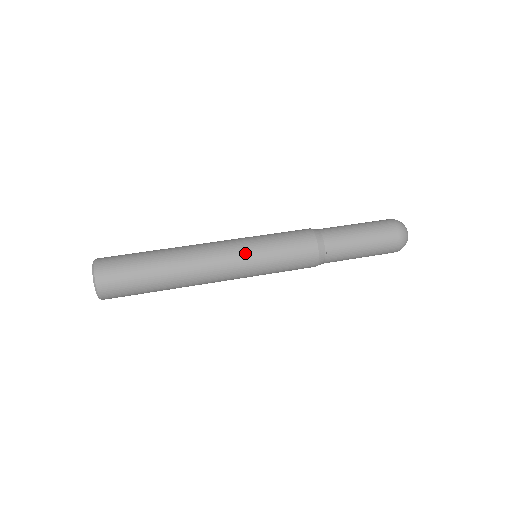
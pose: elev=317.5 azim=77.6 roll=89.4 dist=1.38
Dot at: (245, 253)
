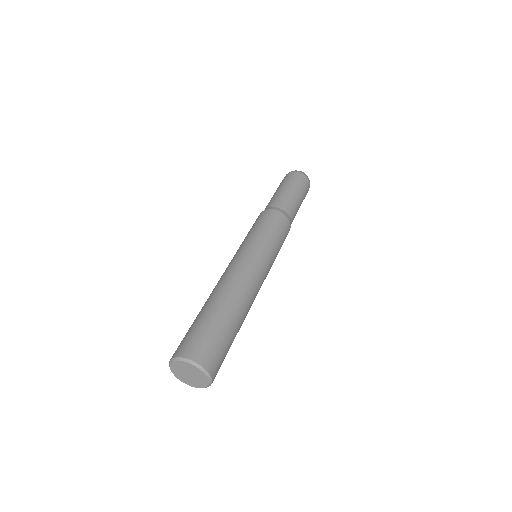
Dot at: (258, 252)
